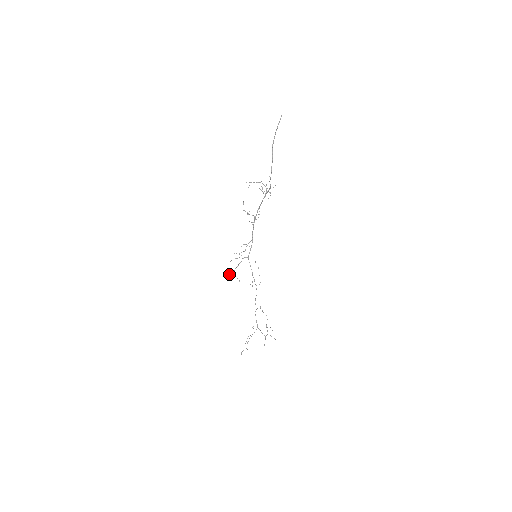
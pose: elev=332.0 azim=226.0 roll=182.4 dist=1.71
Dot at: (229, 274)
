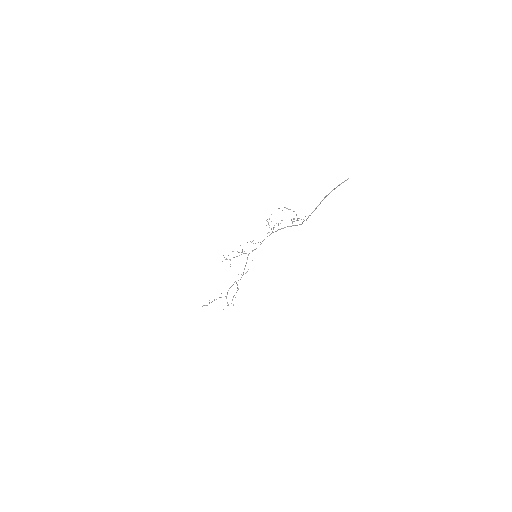
Dot at: (225, 259)
